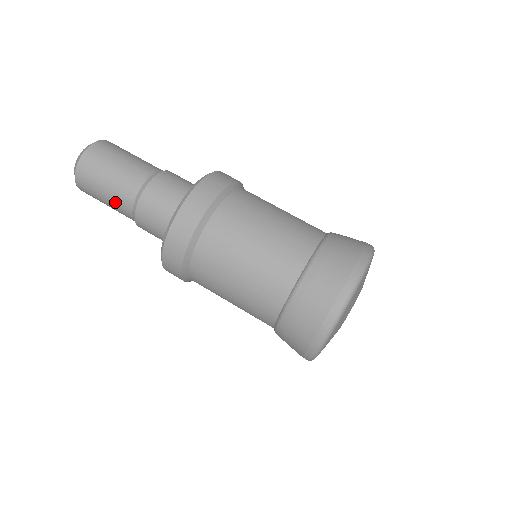
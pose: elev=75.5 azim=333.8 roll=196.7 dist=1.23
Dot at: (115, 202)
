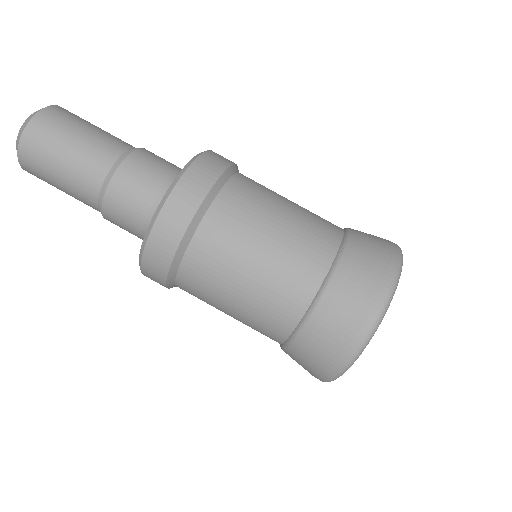
Dot at: (76, 177)
